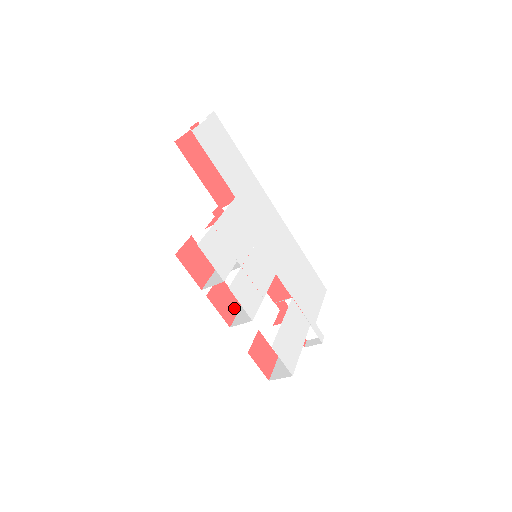
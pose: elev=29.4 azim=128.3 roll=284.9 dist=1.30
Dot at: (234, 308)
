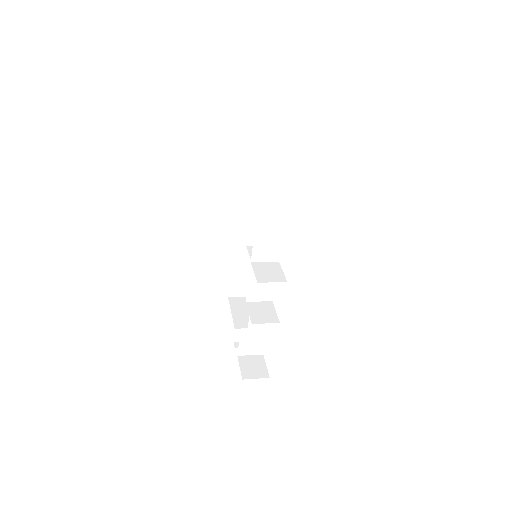
Dot at: occluded
